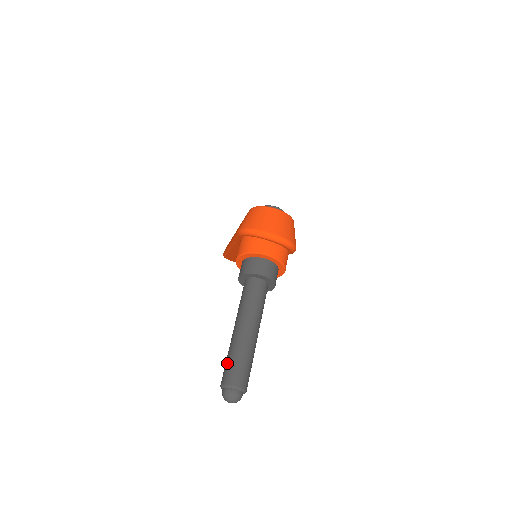
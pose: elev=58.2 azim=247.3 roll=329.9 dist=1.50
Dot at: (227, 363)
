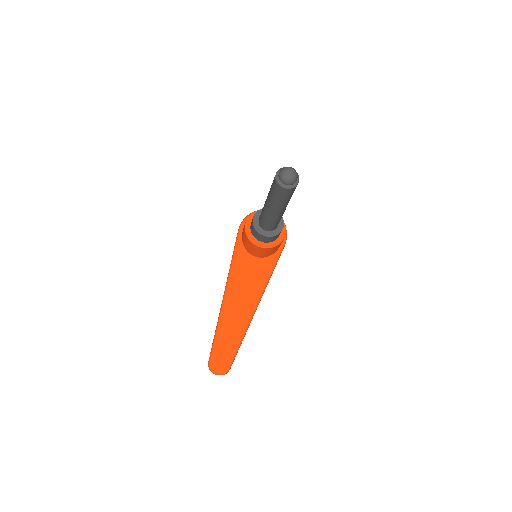
Dot at: occluded
